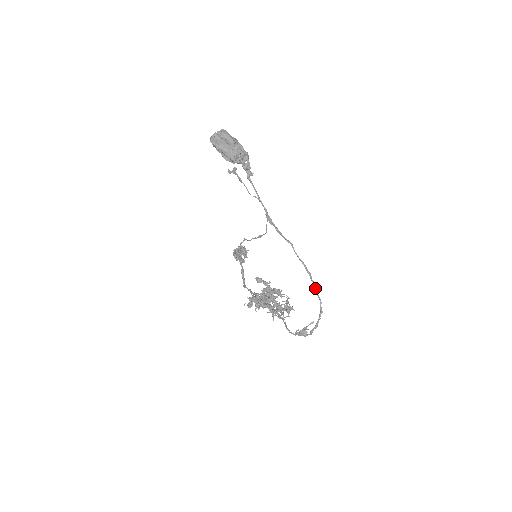
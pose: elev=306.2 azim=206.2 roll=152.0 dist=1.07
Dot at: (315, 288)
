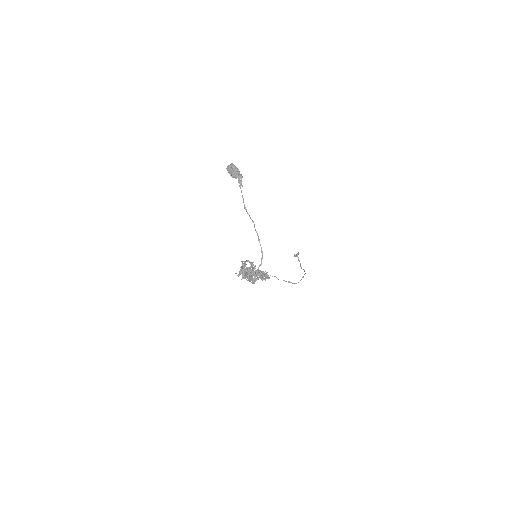
Dot at: (261, 249)
